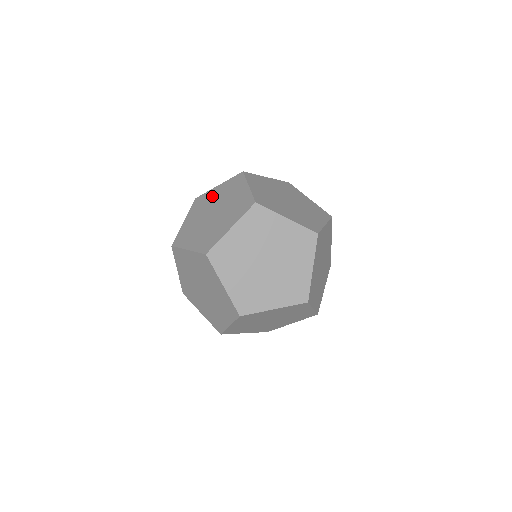
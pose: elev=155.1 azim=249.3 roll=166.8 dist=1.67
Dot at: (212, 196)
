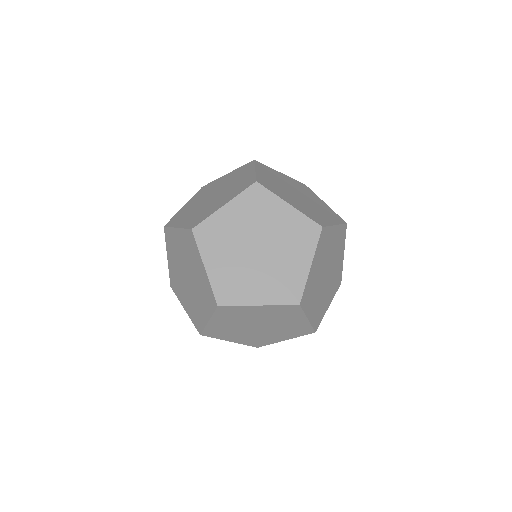
Dot at: (218, 182)
